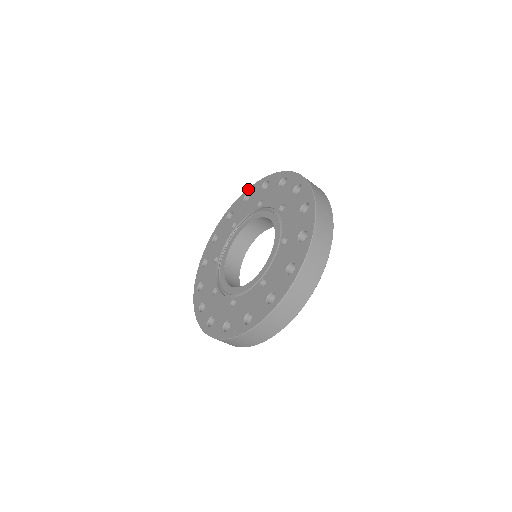
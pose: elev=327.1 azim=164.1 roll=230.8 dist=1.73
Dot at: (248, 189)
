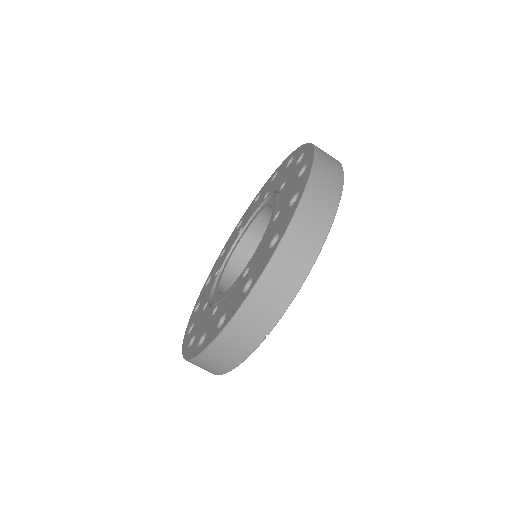
Dot at: occluded
